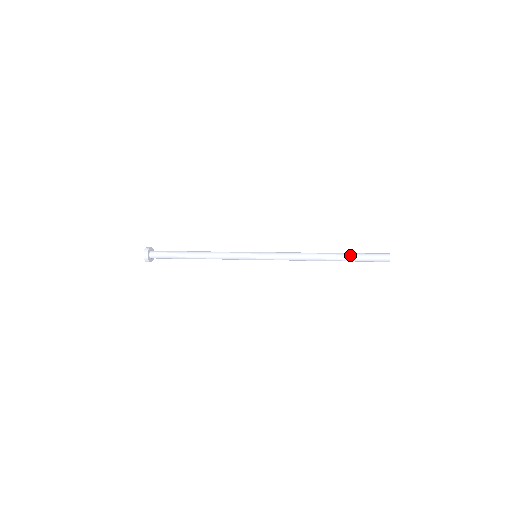
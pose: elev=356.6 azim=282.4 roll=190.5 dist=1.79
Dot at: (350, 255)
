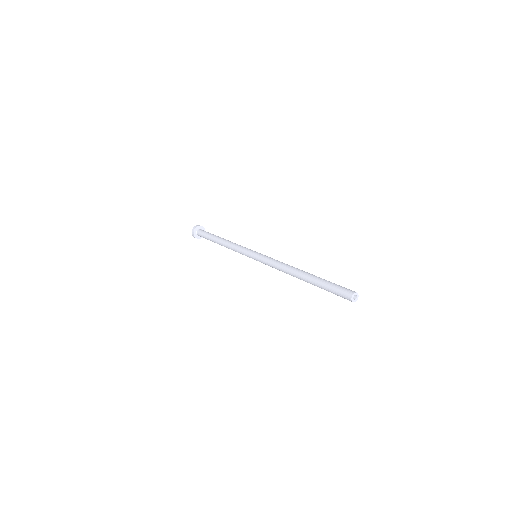
Dot at: (318, 284)
